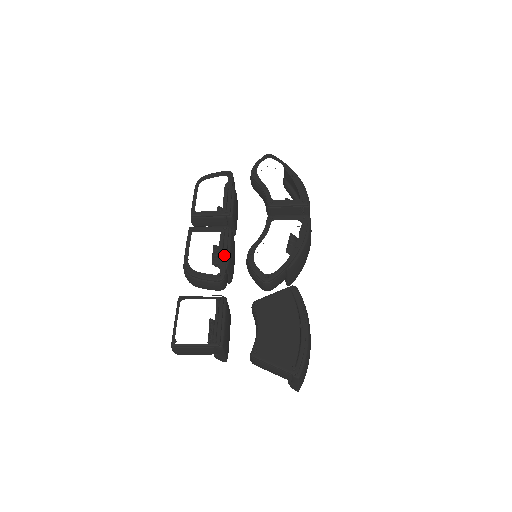
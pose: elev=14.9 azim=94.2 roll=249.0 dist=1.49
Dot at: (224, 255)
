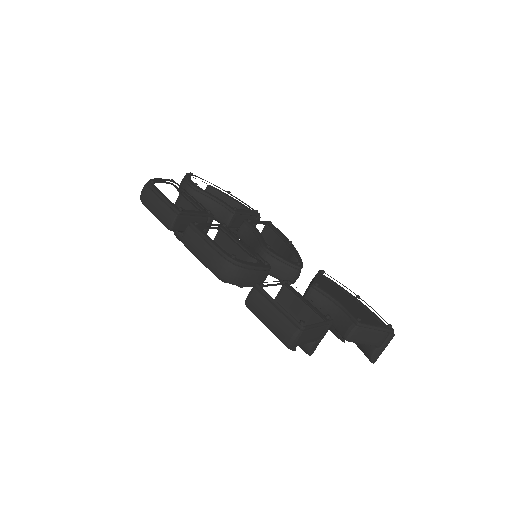
Dot at: (250, 247)
